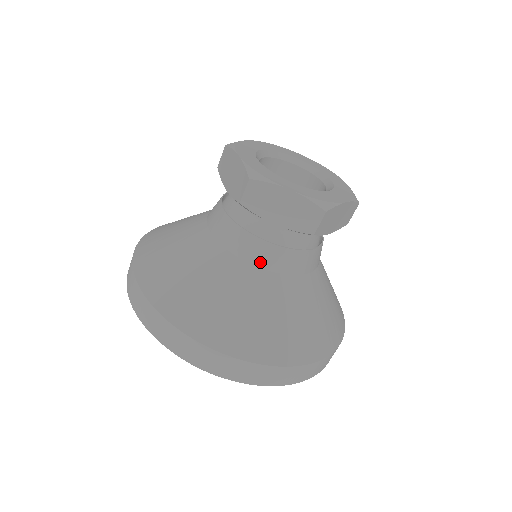
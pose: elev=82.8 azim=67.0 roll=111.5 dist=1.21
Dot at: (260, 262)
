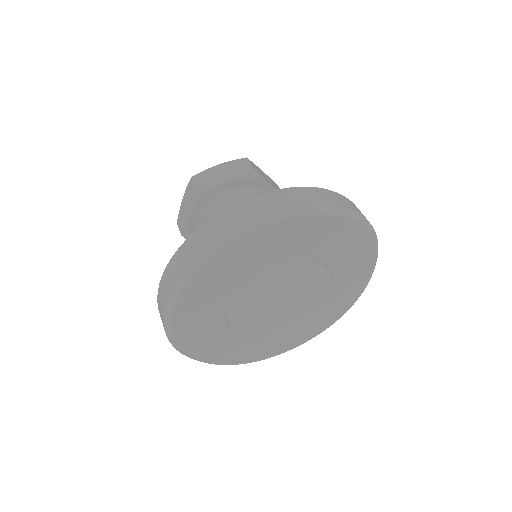
Dot at: occluded
